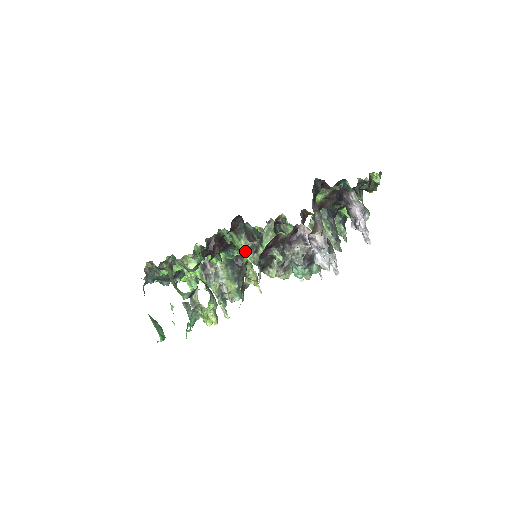
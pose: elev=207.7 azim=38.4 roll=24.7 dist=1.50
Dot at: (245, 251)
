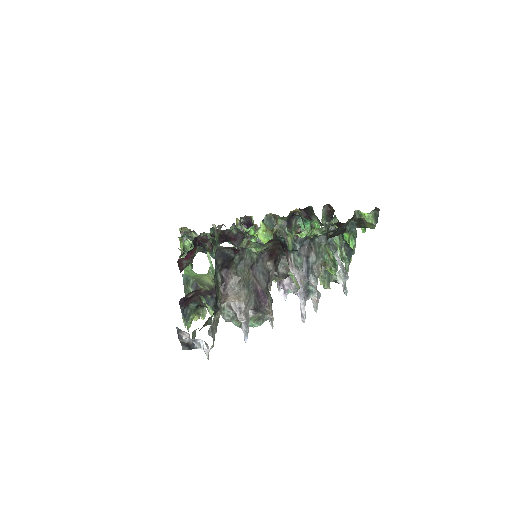
Dot at: occluded
